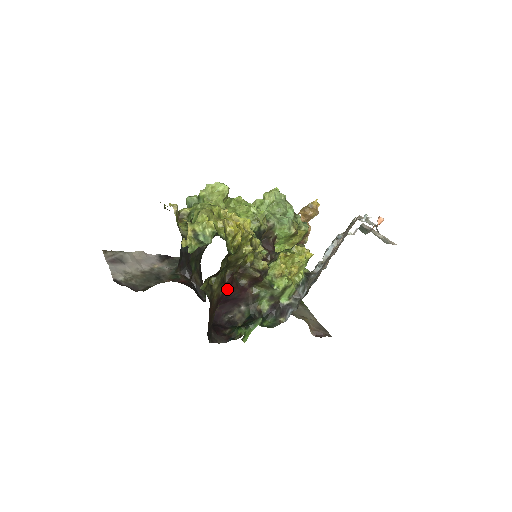
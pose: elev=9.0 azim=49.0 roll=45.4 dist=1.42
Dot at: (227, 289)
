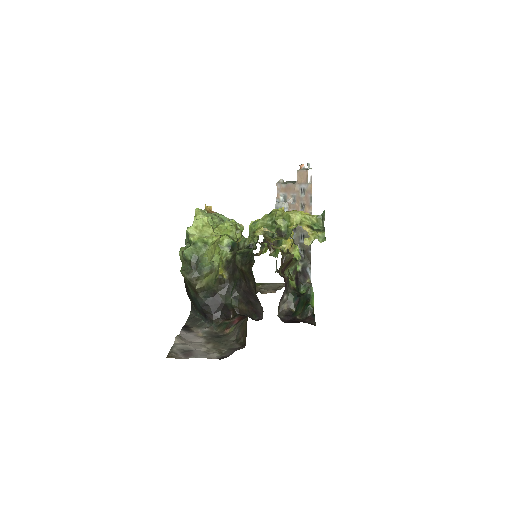
Dot at: occluded
